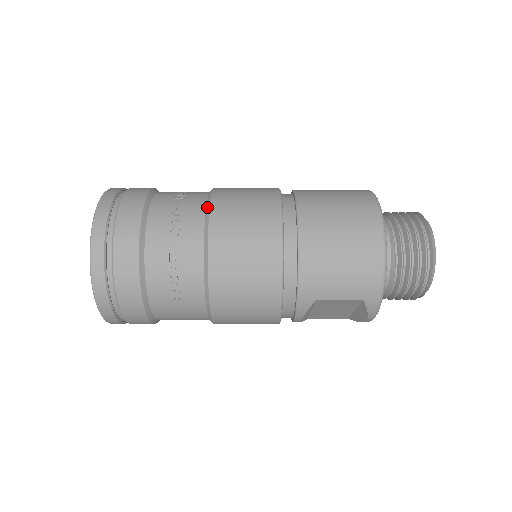
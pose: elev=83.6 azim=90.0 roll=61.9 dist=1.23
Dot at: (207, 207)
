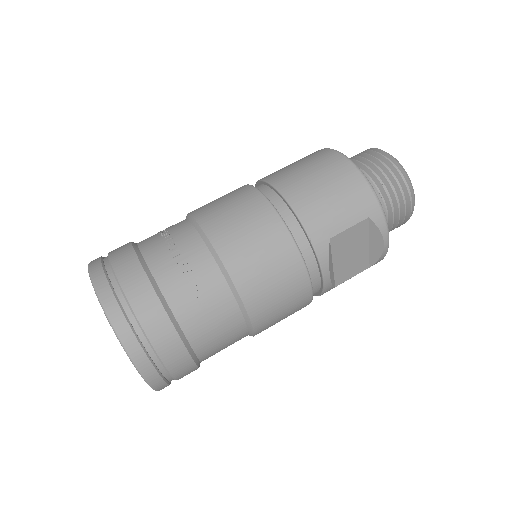
Dot at: (190, 219)
